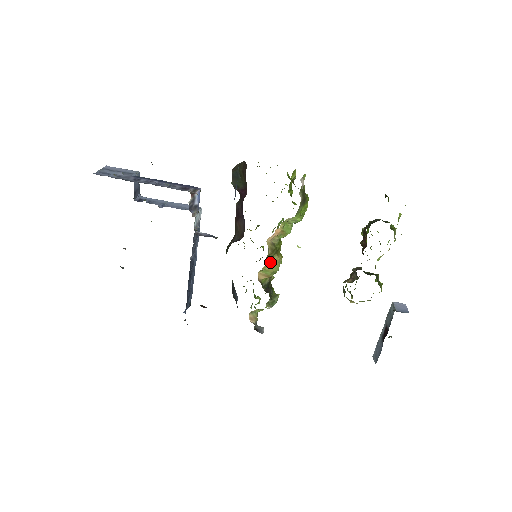
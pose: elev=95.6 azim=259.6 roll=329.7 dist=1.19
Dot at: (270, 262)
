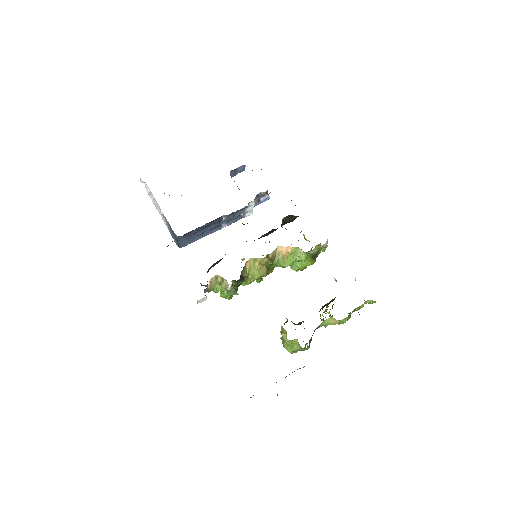
Dot at: (262, 264)
